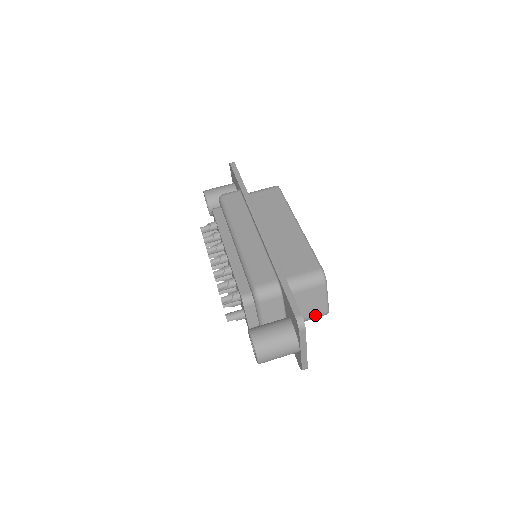
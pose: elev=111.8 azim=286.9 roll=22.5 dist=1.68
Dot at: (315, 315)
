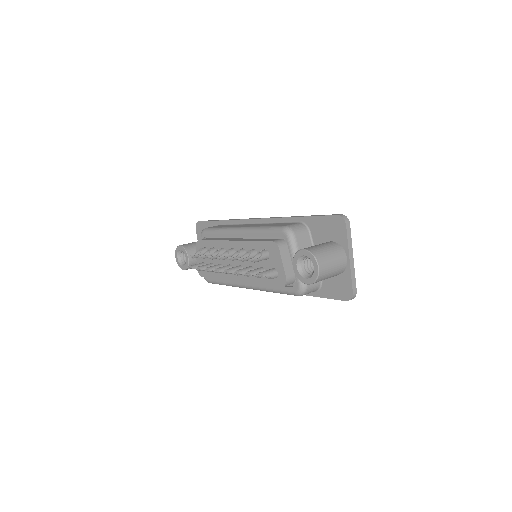
Dot at: occluded
